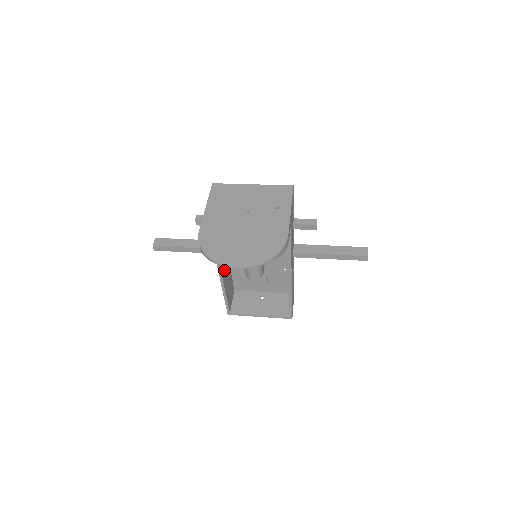
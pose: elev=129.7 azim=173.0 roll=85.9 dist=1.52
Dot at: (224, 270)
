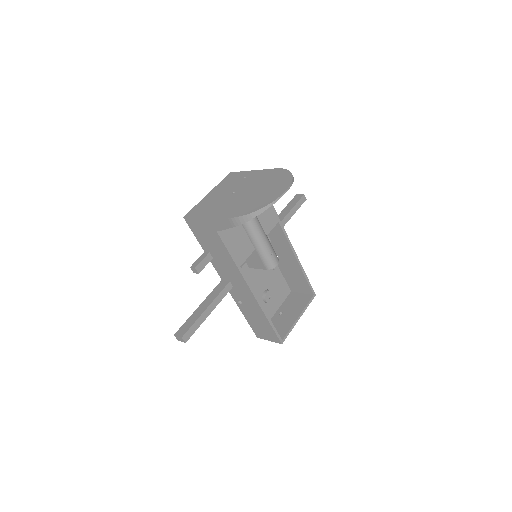
Dot at: (248, 295)
